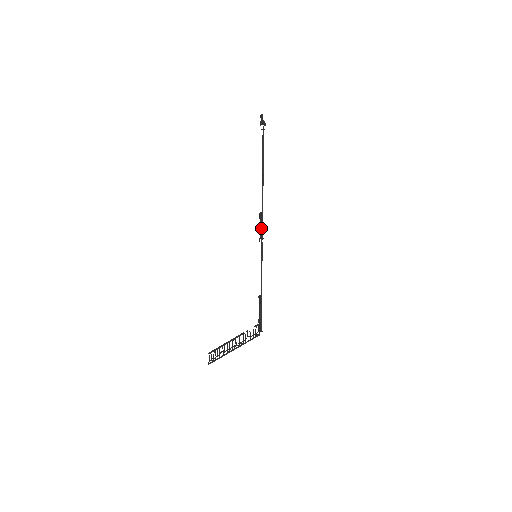
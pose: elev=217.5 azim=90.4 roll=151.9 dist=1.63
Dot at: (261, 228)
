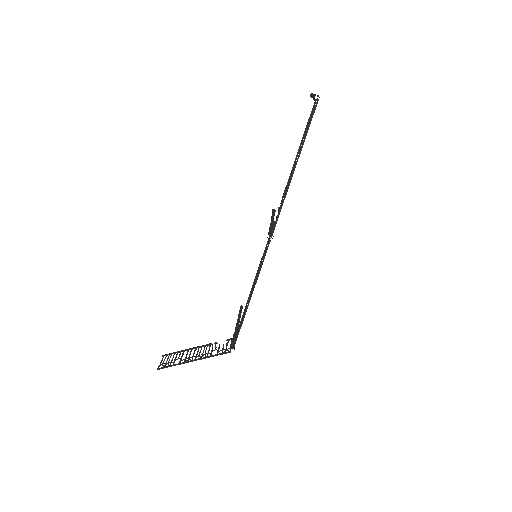
Dot at: (273, 224)
